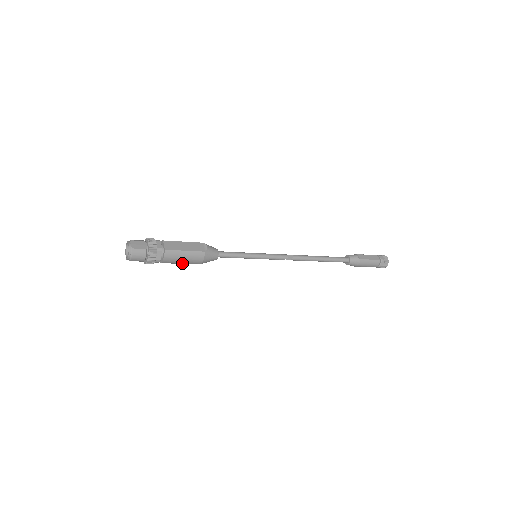
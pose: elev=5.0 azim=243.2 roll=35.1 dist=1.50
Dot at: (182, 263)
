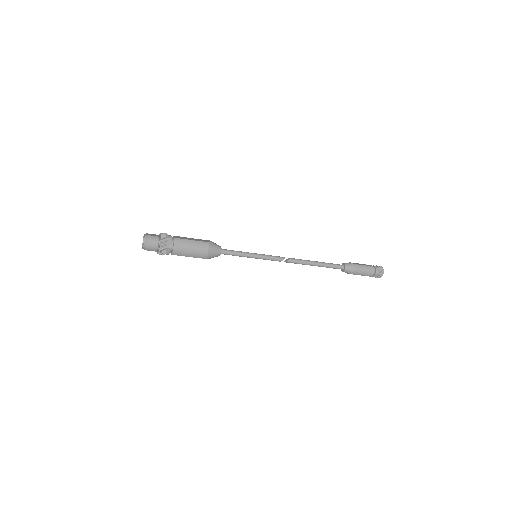
Dot at: (190, 254)
